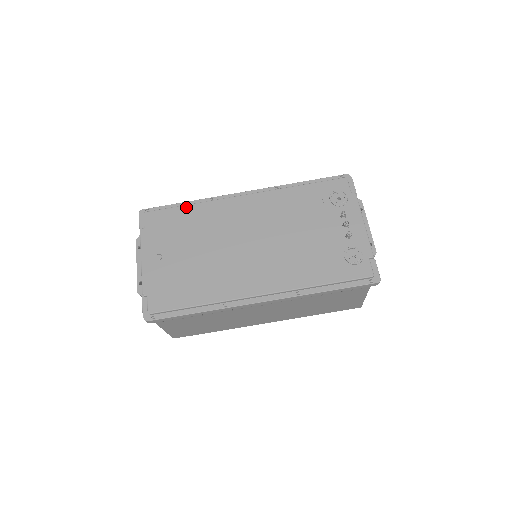
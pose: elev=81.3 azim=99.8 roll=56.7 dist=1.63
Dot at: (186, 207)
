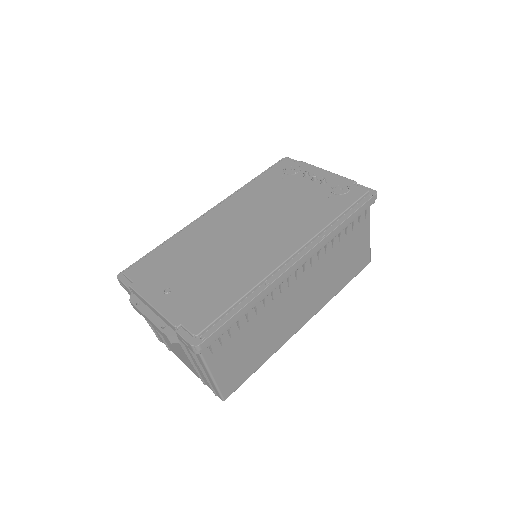
Dot at: (164, 246)
